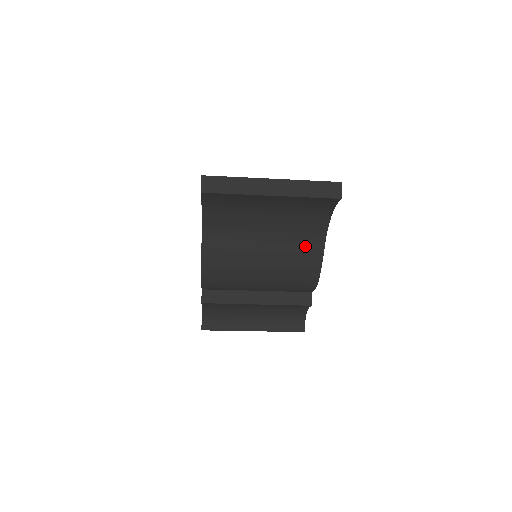
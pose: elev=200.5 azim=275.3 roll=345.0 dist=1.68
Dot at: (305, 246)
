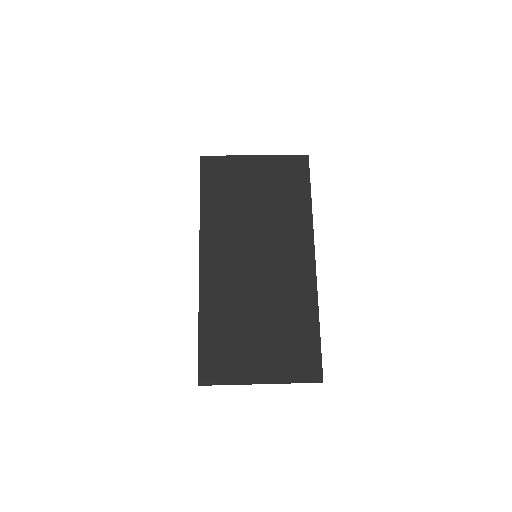
Dot at: occluded
